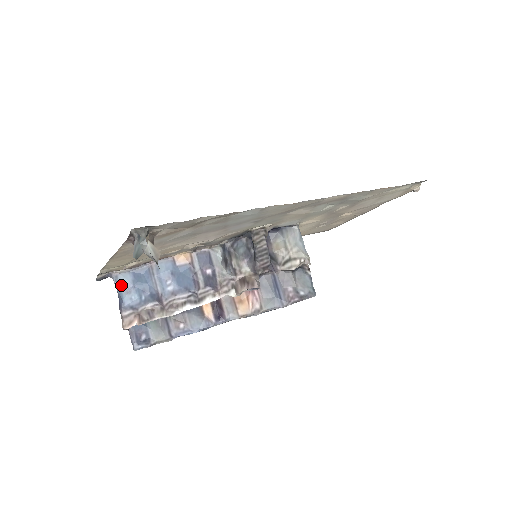
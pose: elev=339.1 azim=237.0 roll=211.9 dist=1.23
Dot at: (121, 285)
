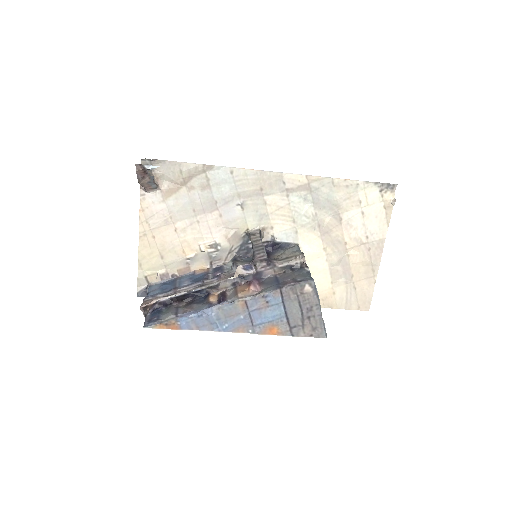
Dot at: (151, 289)
